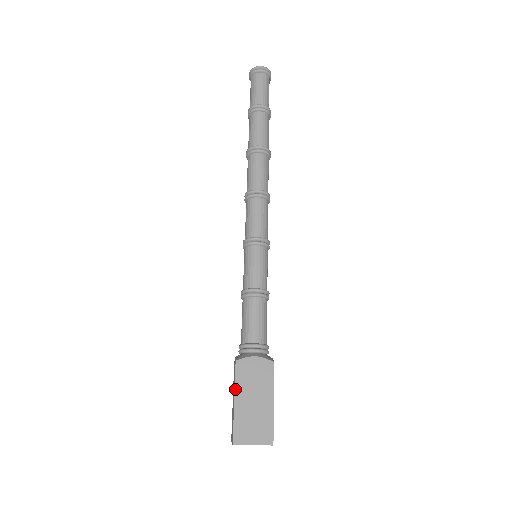
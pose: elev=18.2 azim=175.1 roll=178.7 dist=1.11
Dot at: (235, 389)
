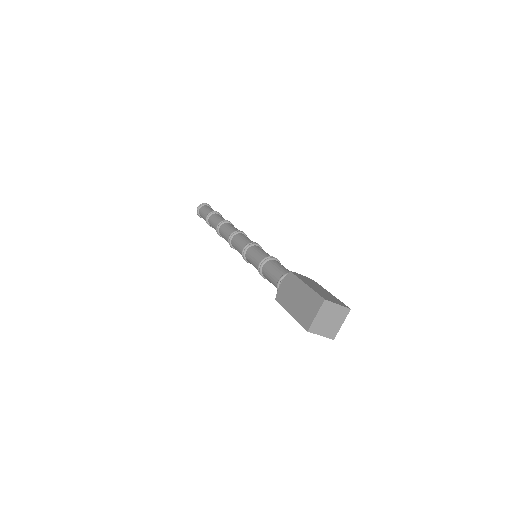
Dot at: (285, 309)
